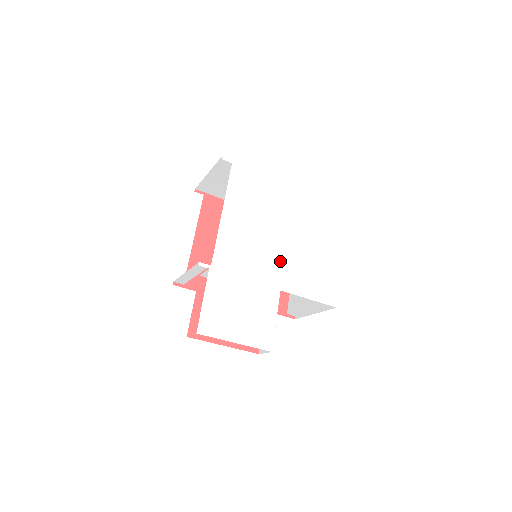
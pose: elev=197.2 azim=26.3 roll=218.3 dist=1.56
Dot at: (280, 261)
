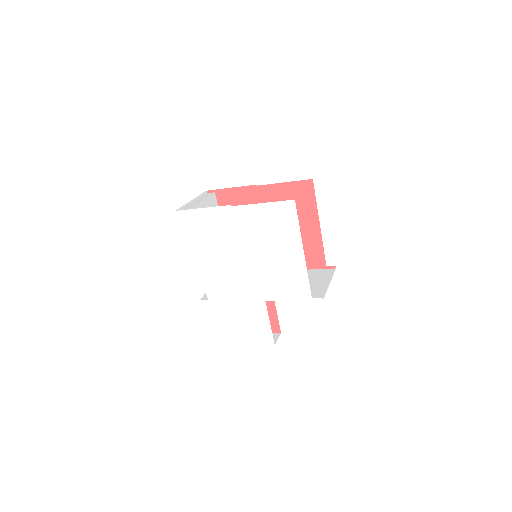
Dot at: (256, 279)
